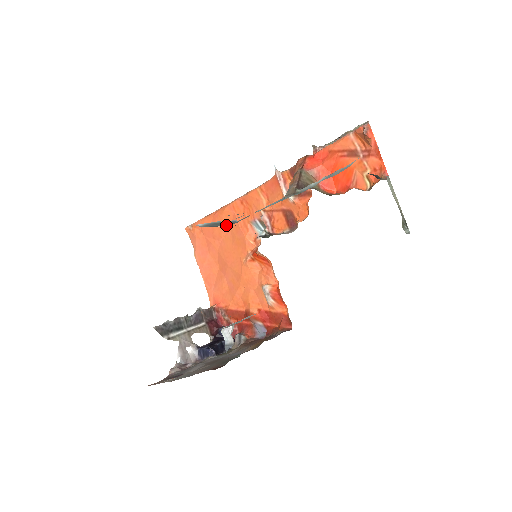
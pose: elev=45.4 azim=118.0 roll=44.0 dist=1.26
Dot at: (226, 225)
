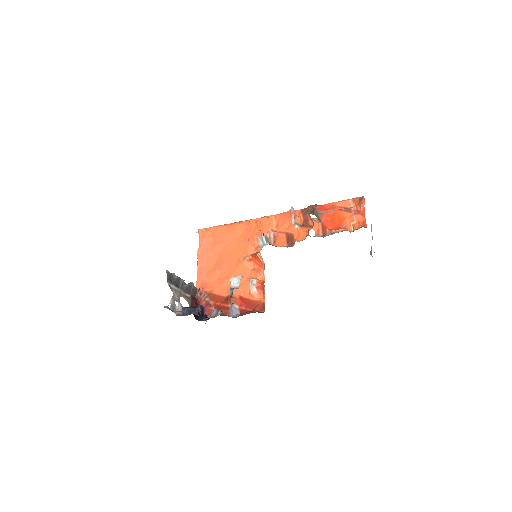
Dot at: (237, 234)
